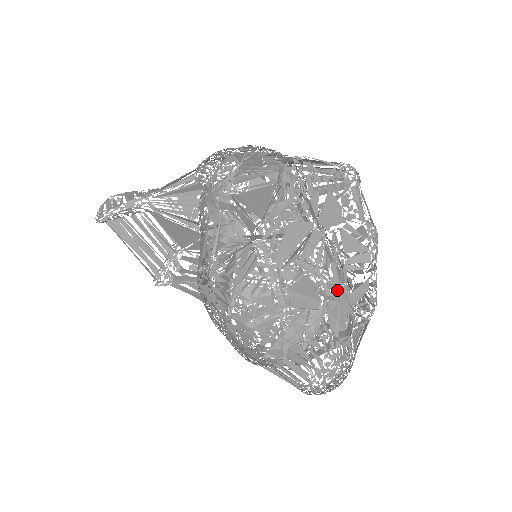
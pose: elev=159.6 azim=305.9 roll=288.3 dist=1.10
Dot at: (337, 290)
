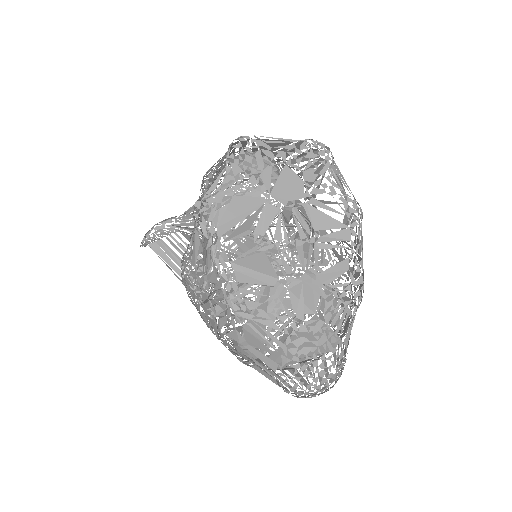
Dot at: occluded
